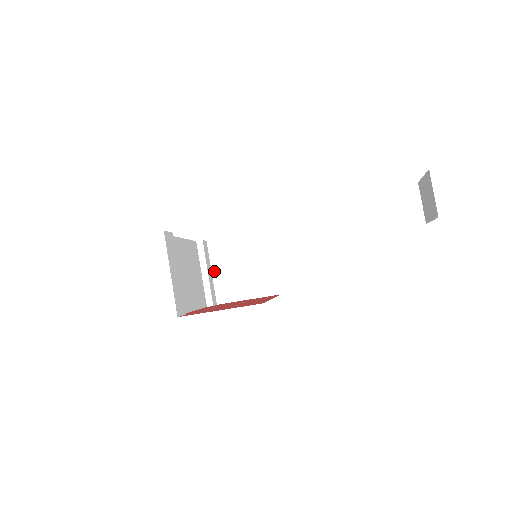
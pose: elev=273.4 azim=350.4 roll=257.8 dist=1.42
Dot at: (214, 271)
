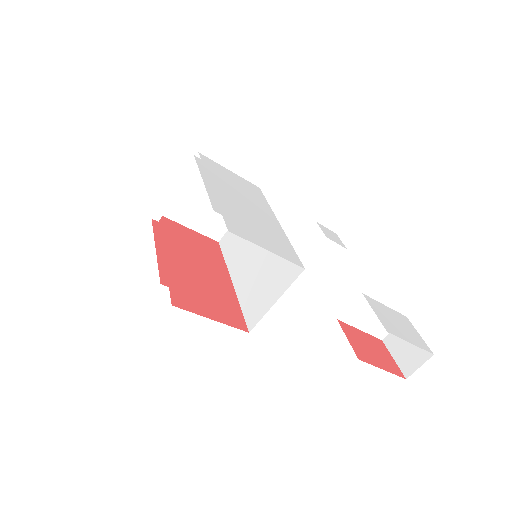
Dot at: occluded
